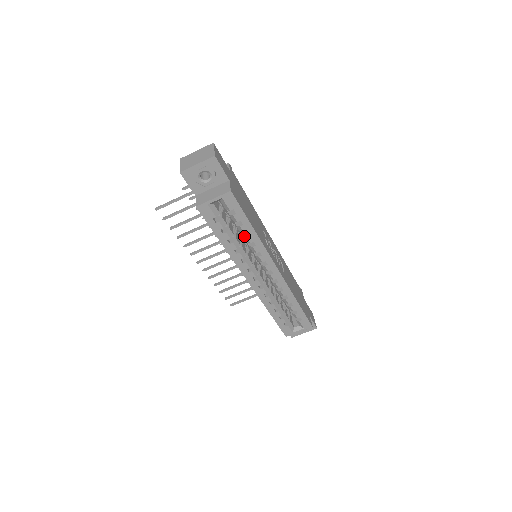
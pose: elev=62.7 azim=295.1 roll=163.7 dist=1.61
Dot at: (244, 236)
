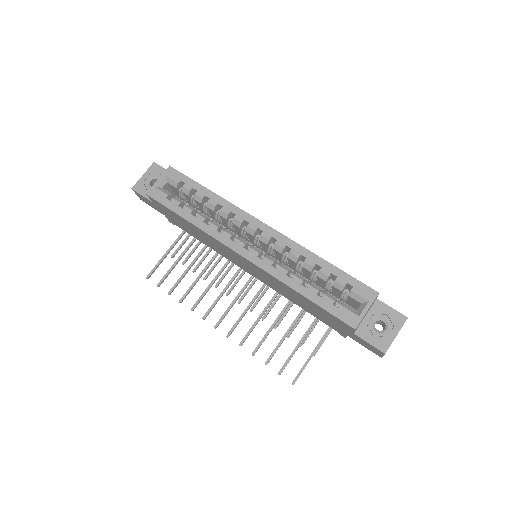
Dot at: (206, 204)
